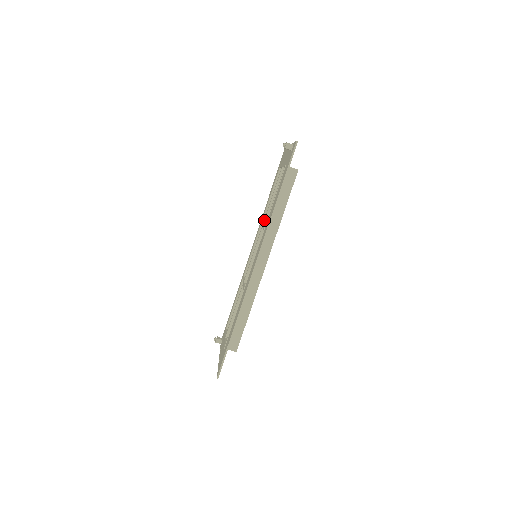
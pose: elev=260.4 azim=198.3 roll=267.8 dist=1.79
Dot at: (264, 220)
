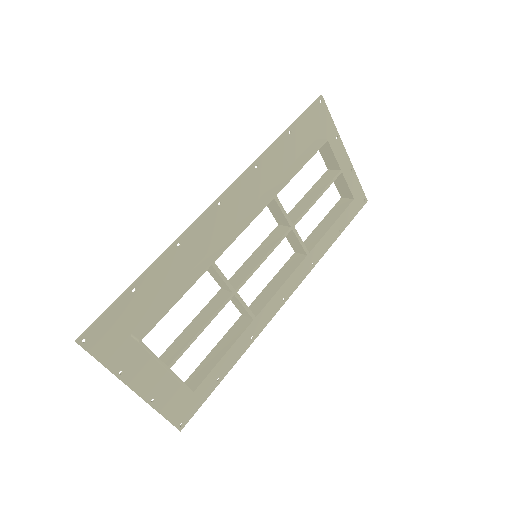
Dot at: occluded
